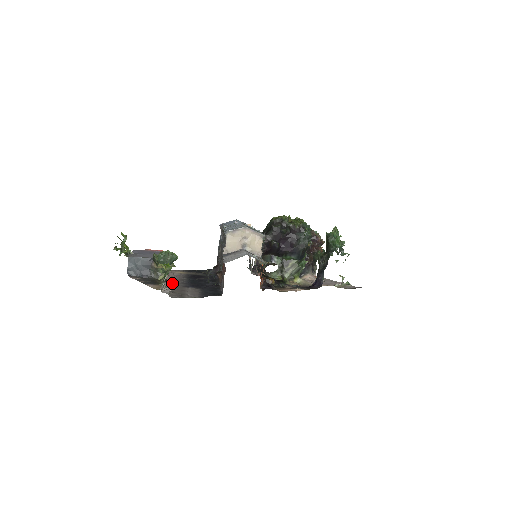
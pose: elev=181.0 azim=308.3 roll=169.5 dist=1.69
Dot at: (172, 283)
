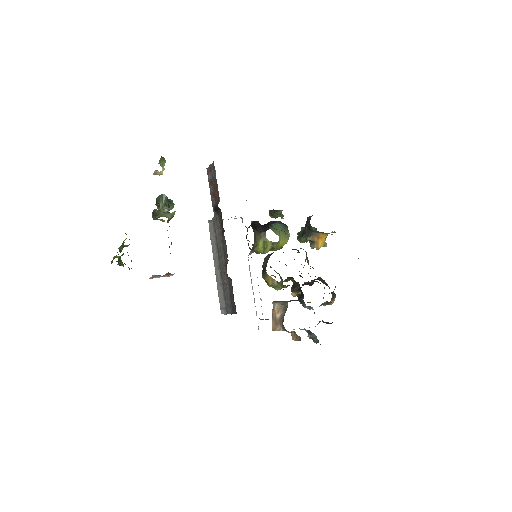
Dot at: occluded
